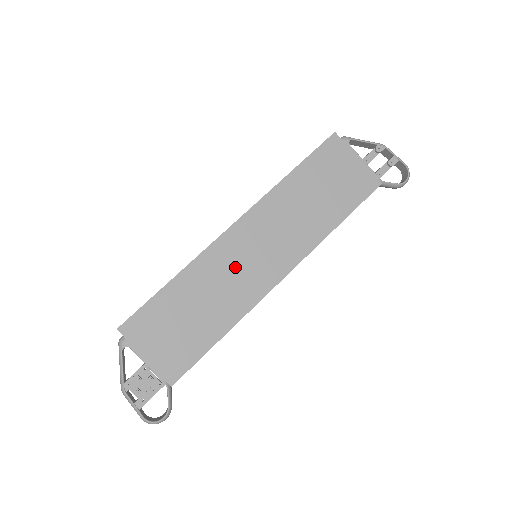
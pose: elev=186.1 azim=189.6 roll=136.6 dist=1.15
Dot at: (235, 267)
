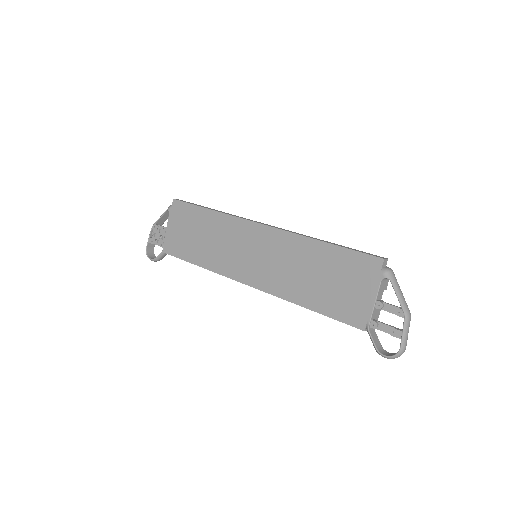
Dot at: (237, 245)
